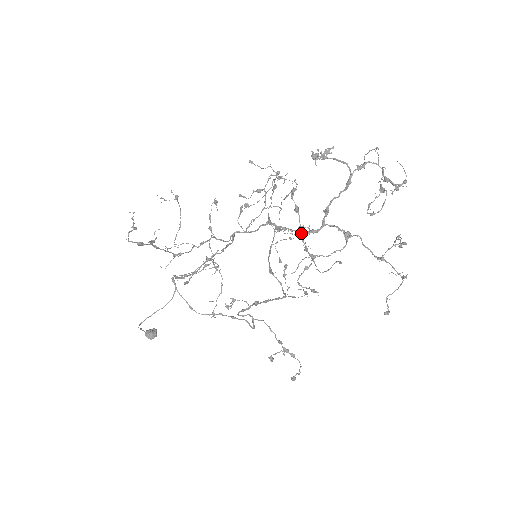
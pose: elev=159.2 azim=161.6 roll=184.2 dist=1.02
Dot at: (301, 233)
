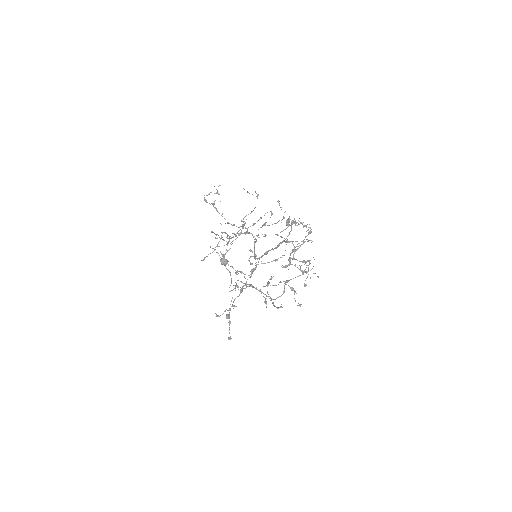
Dot at: occluded
